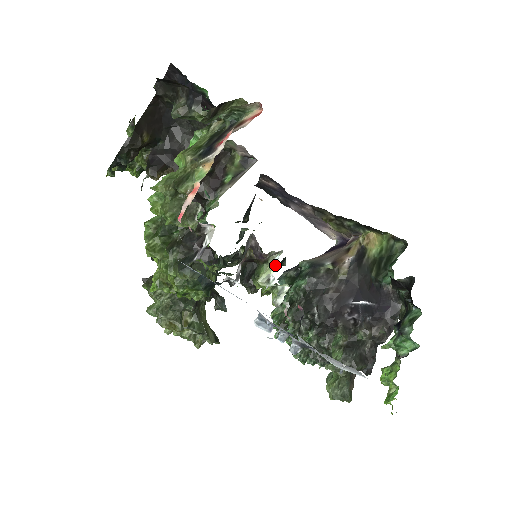
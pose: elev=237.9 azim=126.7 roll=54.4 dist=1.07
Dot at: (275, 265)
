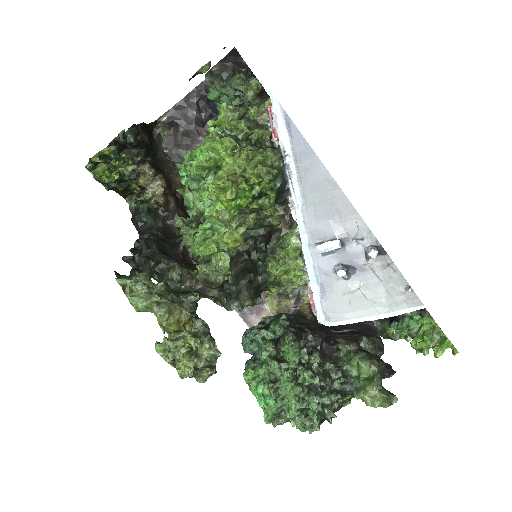
Dot at: occluded
